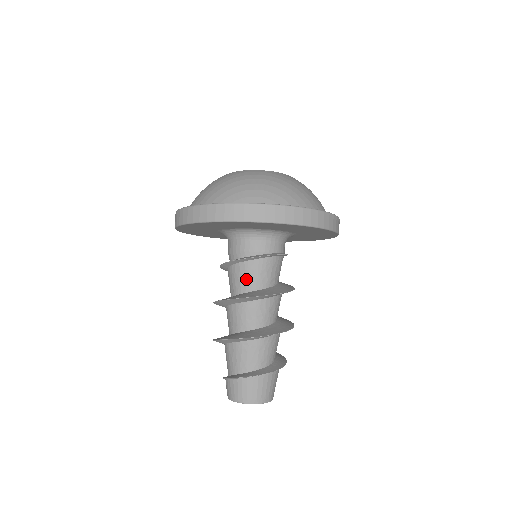
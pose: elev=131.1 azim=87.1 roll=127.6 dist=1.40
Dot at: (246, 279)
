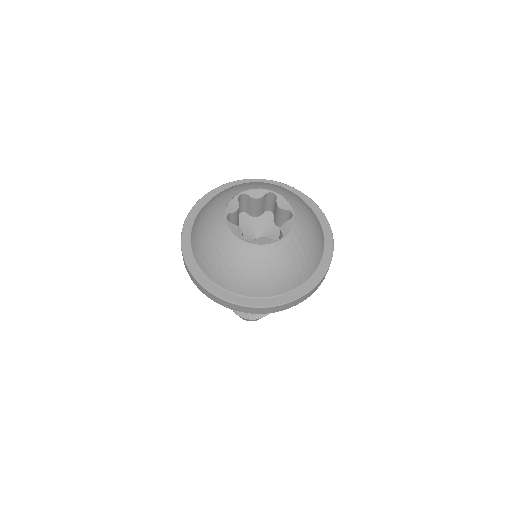
Dot at: occluded
